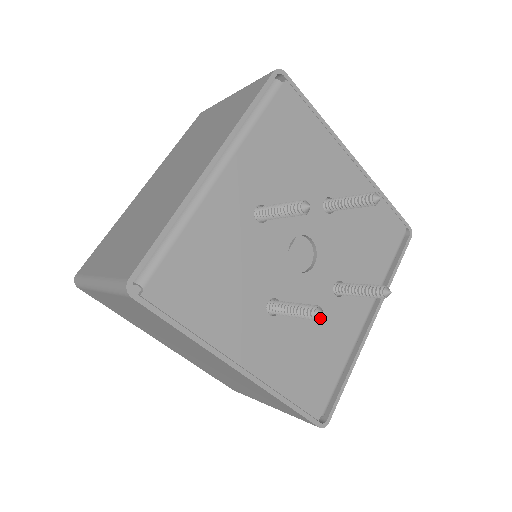
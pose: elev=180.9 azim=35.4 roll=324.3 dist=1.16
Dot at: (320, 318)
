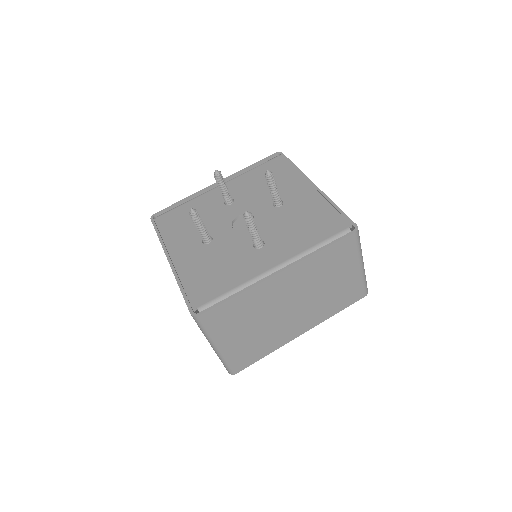
Dot at: (193, 215)
